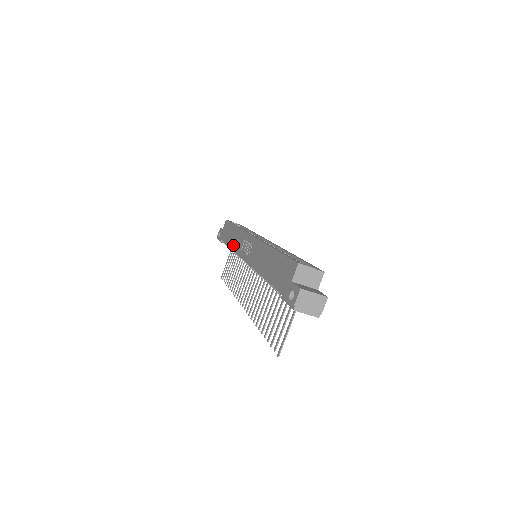
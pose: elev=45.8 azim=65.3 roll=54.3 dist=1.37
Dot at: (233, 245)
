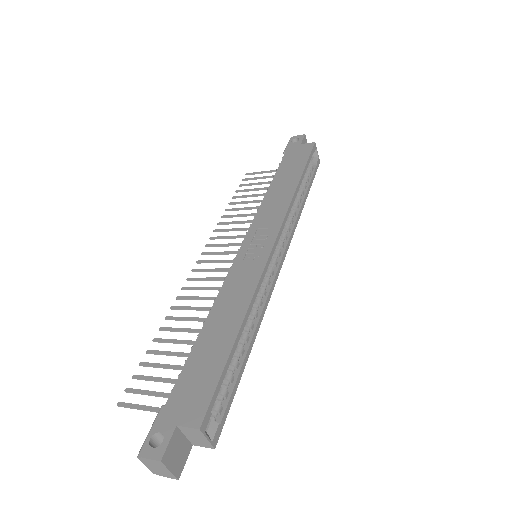
Dot at: (269, 198)
